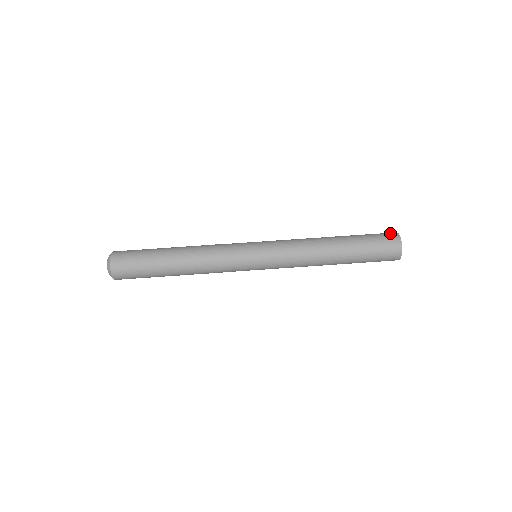
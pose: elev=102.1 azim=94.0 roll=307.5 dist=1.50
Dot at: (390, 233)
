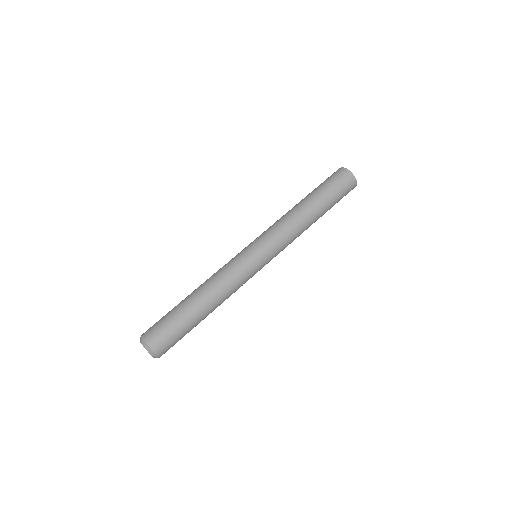
Dot at: (337, 171)
